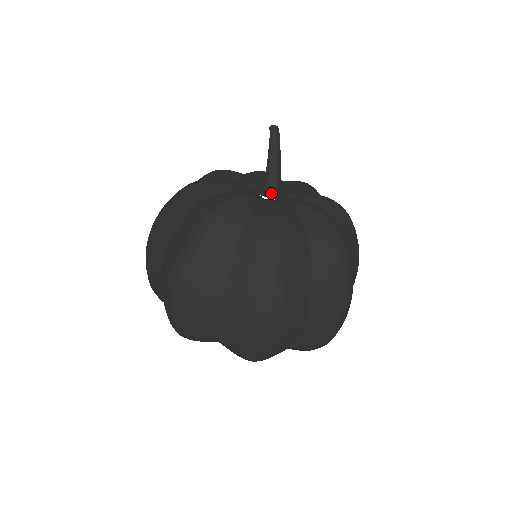
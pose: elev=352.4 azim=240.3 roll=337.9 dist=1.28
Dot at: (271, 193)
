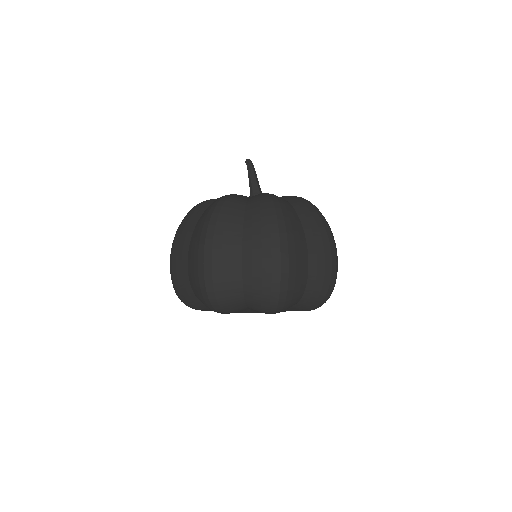
Dot at: occluded
